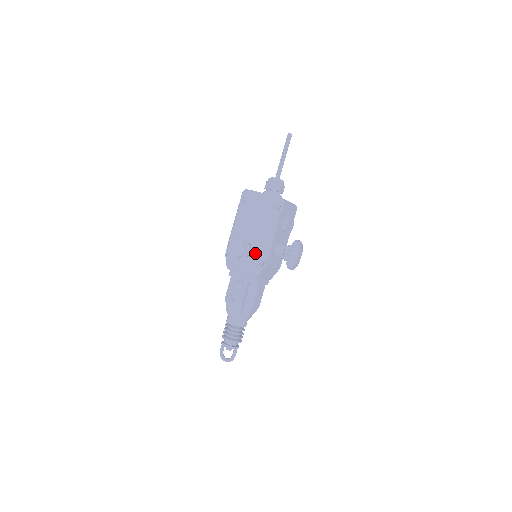
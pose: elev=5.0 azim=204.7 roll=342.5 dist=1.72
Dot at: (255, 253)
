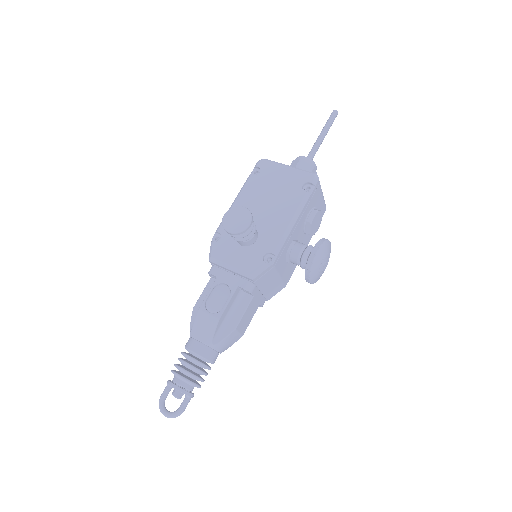
Dot at: (260, 242)
